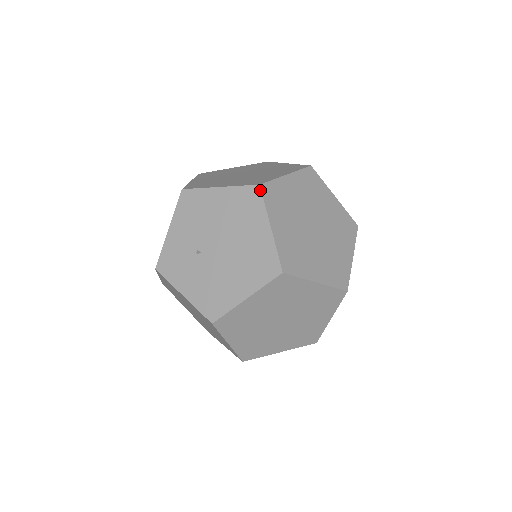
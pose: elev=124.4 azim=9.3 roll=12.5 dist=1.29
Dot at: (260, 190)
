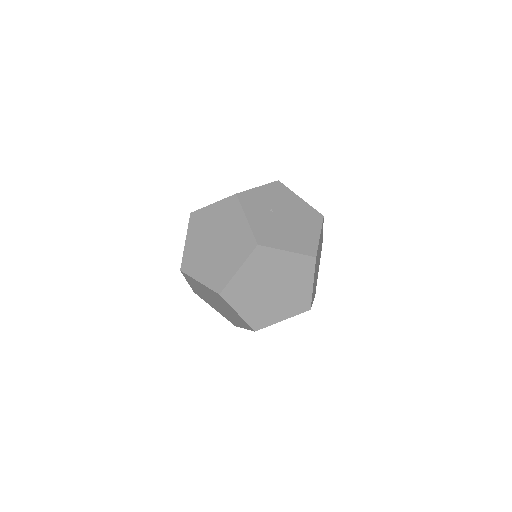
Dot at: (323, 218)
